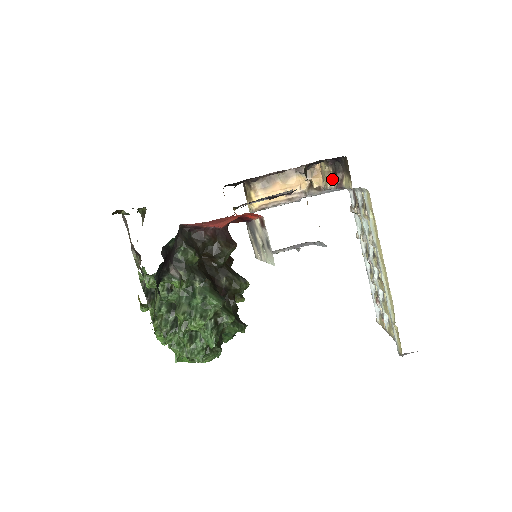
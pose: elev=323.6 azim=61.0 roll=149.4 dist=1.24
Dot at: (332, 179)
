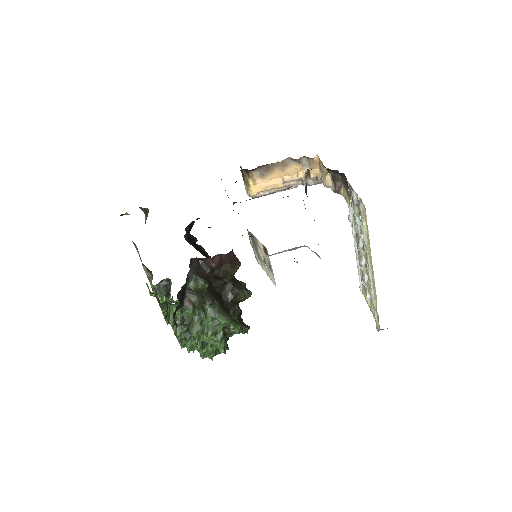
Dot at: (330, 179)
